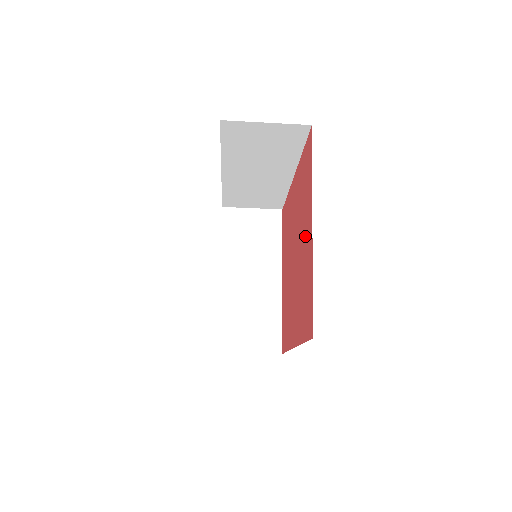
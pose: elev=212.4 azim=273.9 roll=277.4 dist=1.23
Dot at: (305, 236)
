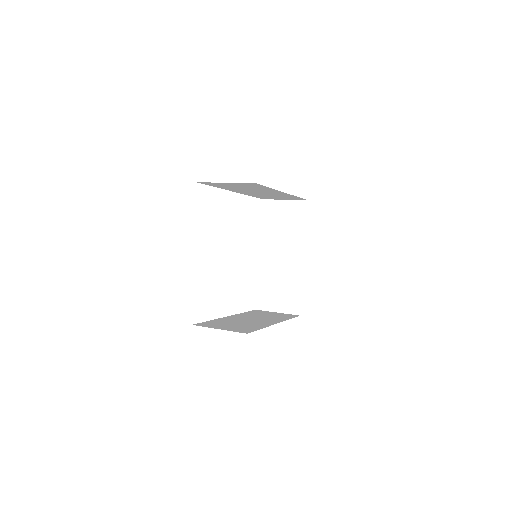
Dot at: occluded
